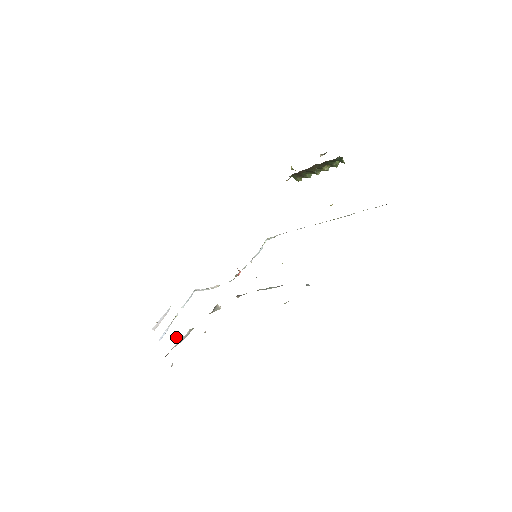
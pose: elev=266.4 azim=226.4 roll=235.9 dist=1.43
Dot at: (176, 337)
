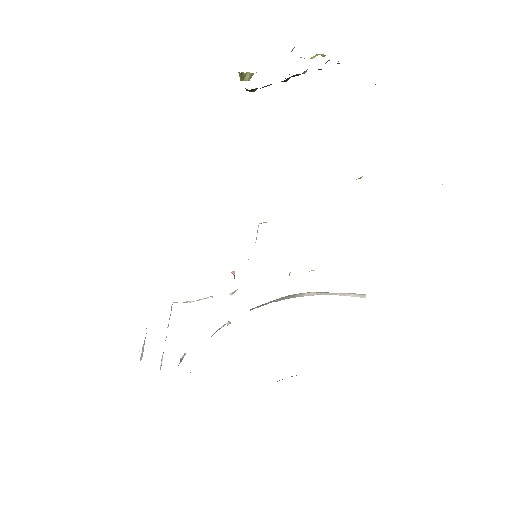
Dot at: (181, 361)
